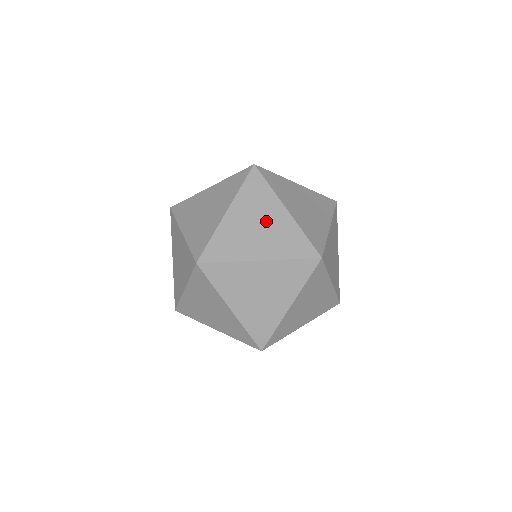
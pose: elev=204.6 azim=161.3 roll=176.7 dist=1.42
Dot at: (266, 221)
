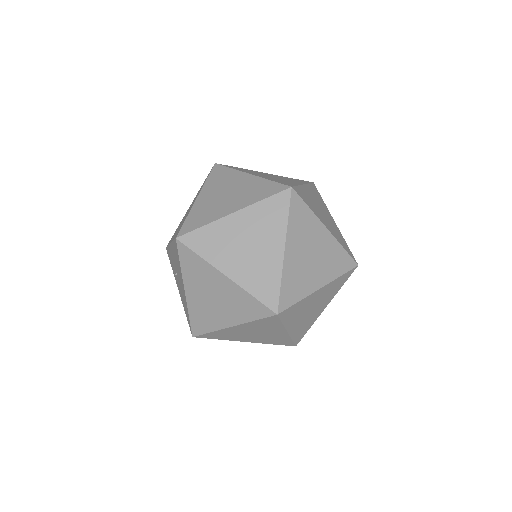
Dot at: (317, 309)
